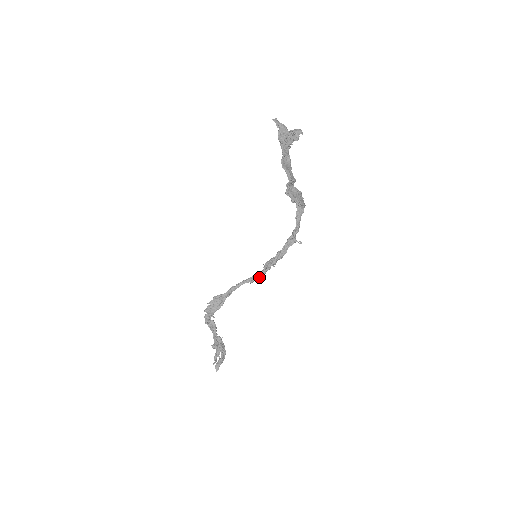
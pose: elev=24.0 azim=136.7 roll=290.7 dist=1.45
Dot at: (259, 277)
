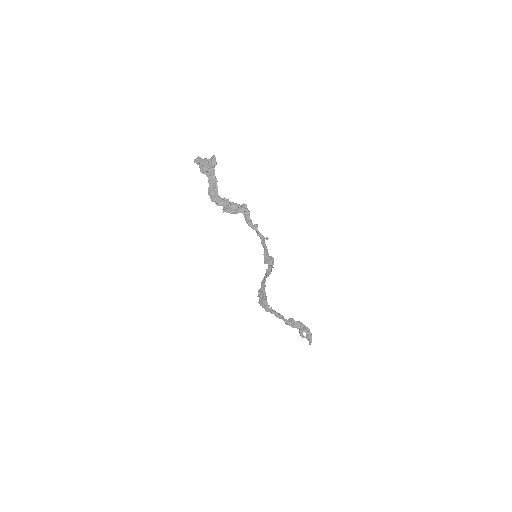
Dot at: (270, 271)
